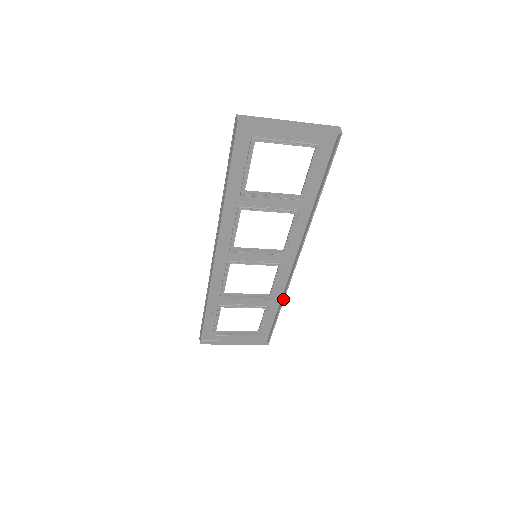
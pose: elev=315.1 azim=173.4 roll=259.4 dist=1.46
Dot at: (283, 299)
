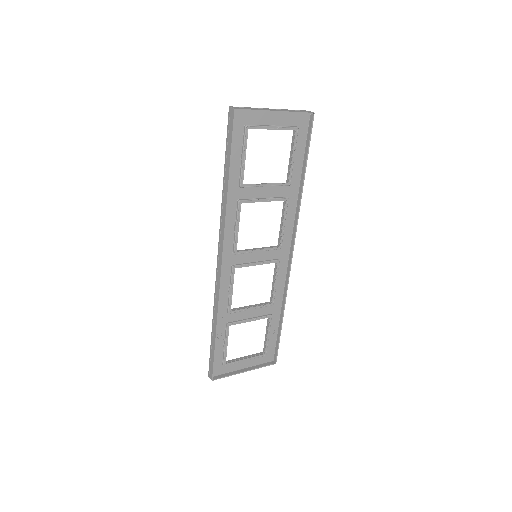
Dot at: (285, 301)
